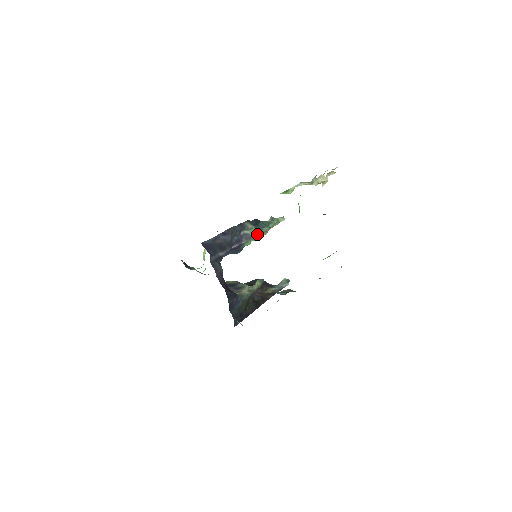
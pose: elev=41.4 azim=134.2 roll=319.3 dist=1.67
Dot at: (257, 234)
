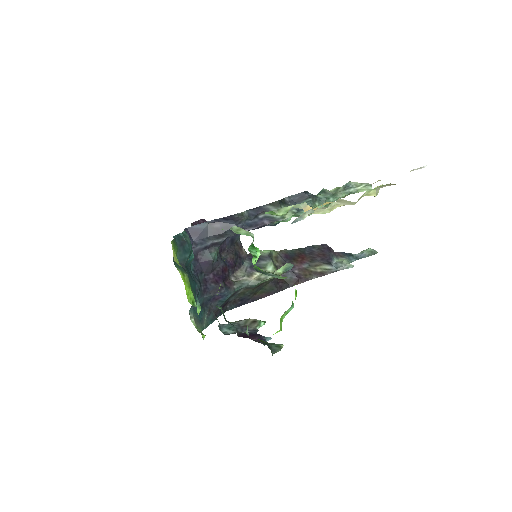
Dot at: occluded
